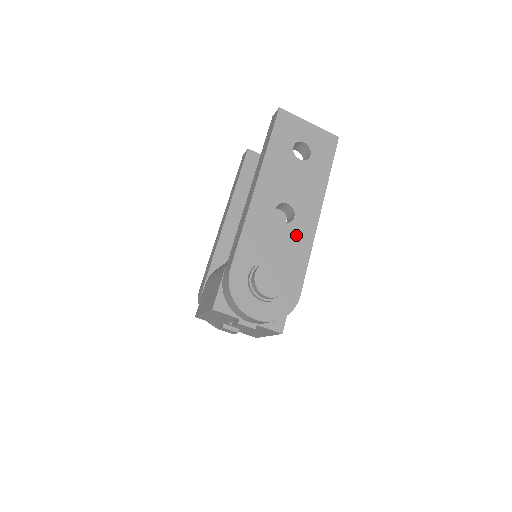
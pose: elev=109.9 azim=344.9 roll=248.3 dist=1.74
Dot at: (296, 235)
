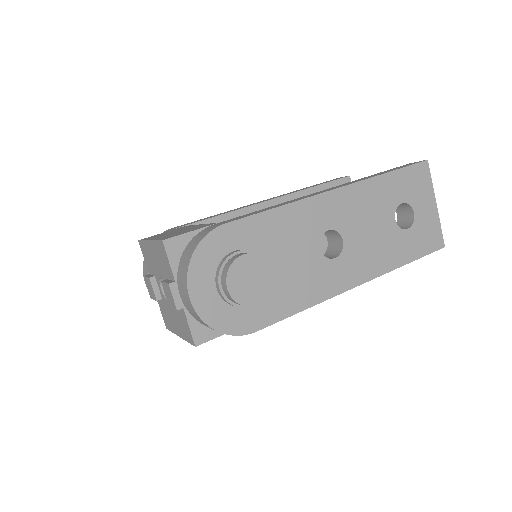
Dot at: (318, 275)
